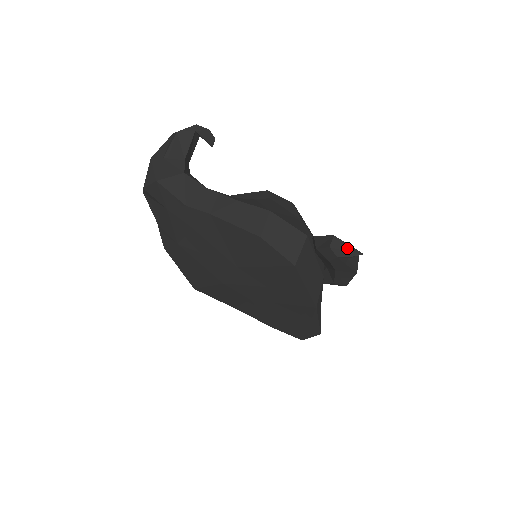
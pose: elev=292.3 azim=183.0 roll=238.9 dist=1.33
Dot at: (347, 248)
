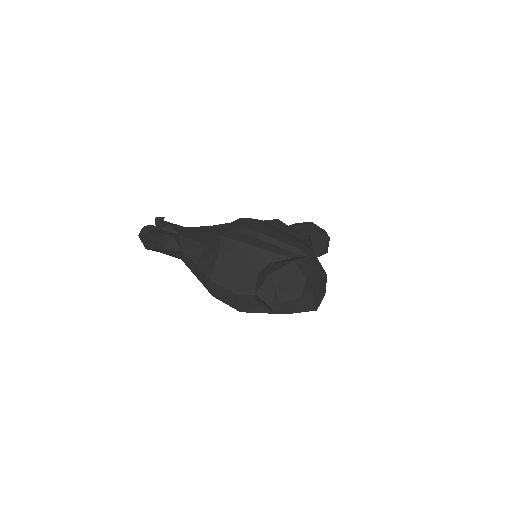
Dot at: (263, 306)
